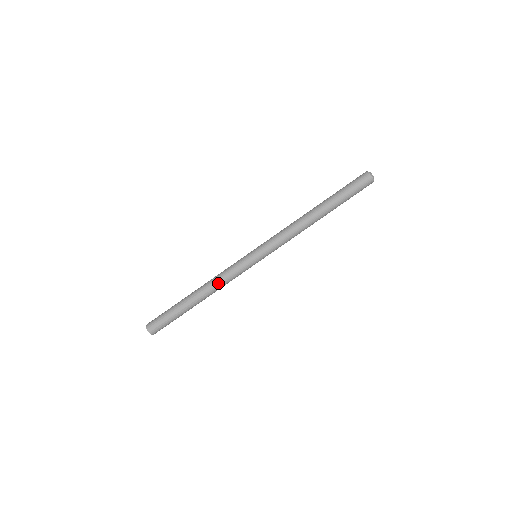
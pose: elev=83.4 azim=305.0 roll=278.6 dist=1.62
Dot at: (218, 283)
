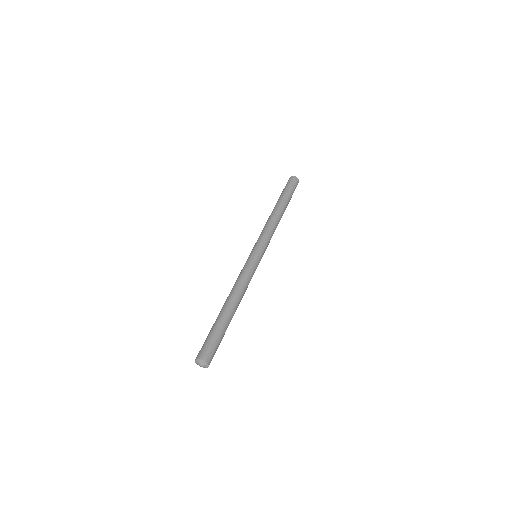
Dot at: (238, 284)
